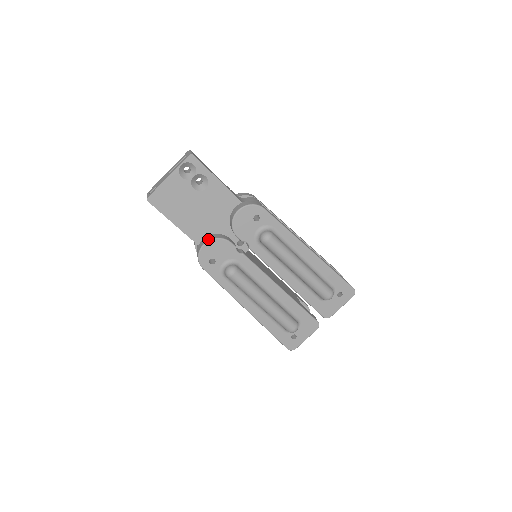
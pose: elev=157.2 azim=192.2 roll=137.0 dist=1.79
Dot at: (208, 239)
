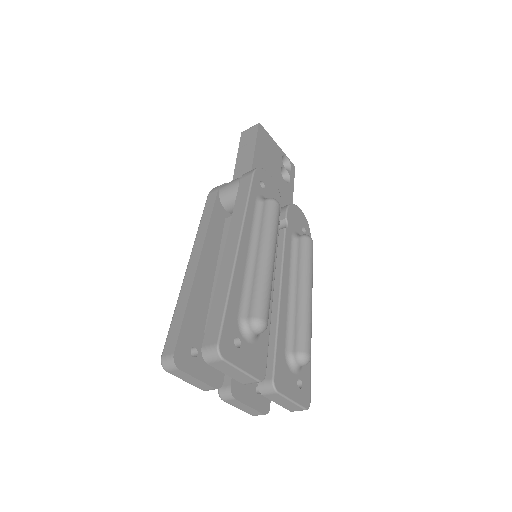
Dot at: occluded
